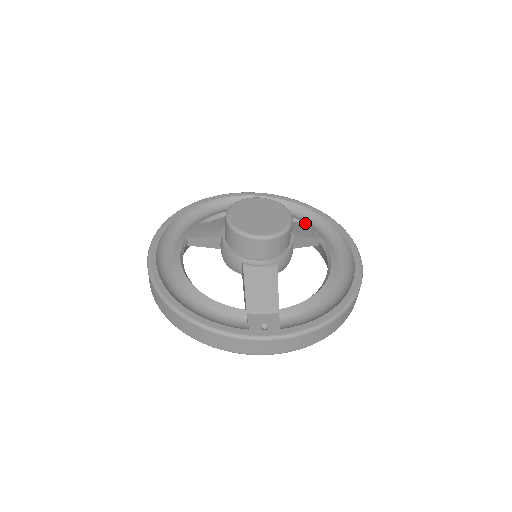
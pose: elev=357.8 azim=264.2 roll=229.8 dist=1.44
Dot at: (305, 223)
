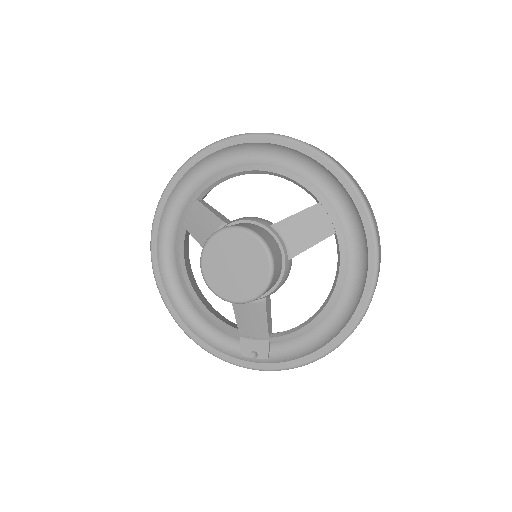
Dot at: (321, 202)
